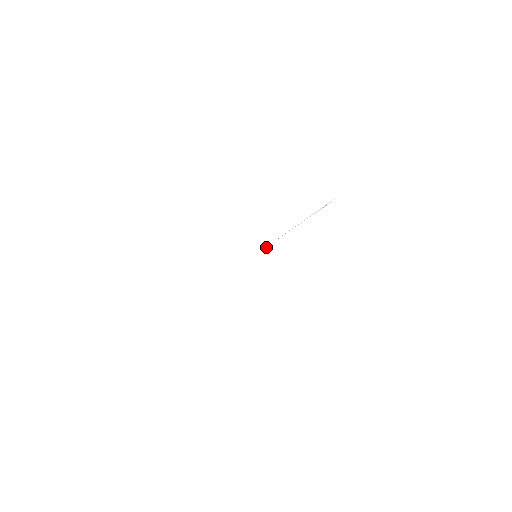
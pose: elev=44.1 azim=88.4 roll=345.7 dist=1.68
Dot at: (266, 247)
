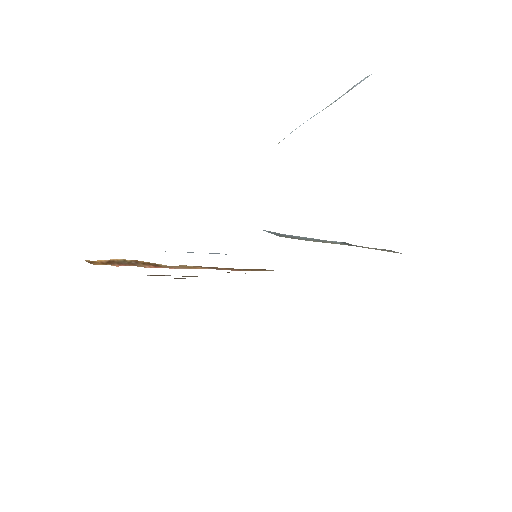
Dot at: occluded
